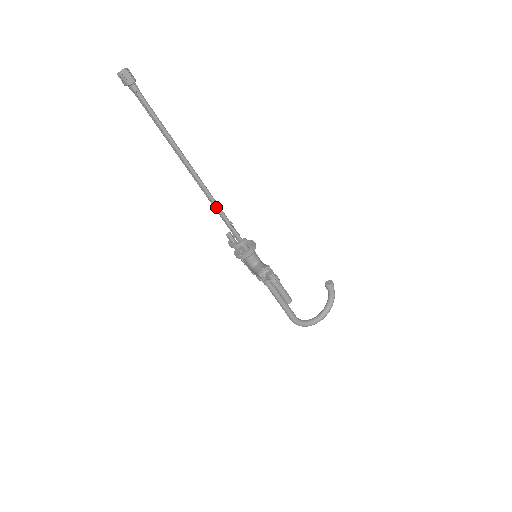
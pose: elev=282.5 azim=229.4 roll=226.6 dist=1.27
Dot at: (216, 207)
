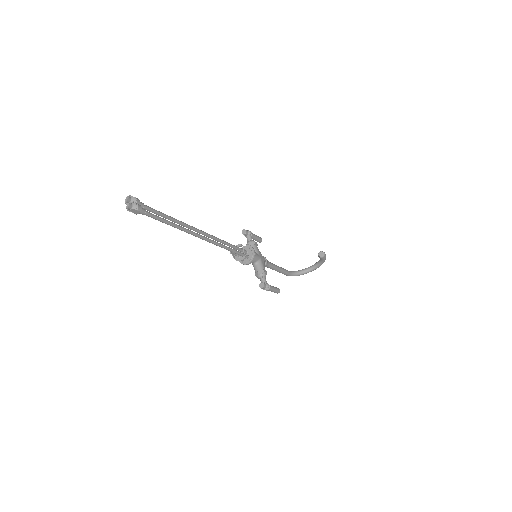
Dot at: occluded
